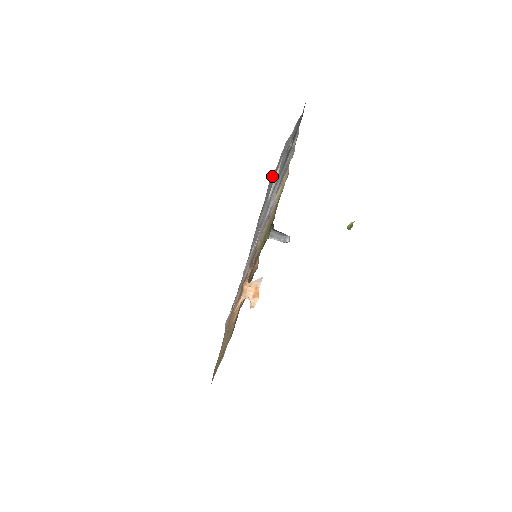
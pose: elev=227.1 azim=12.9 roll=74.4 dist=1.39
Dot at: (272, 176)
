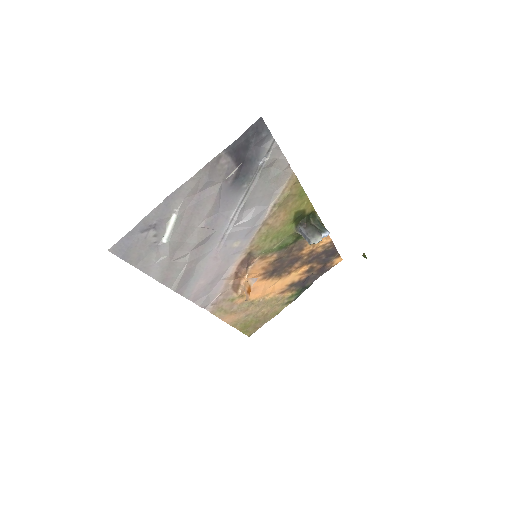
Dot at: (118, 242)
